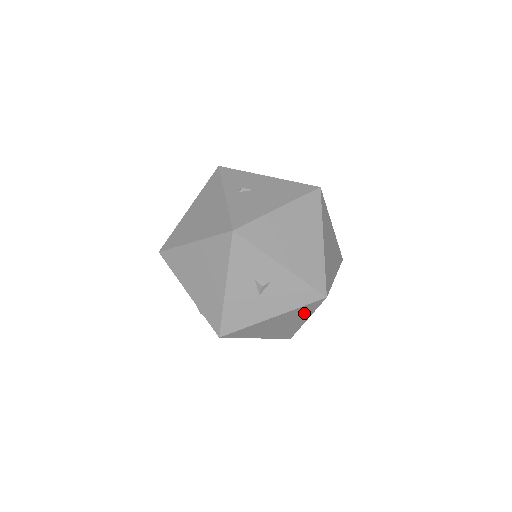
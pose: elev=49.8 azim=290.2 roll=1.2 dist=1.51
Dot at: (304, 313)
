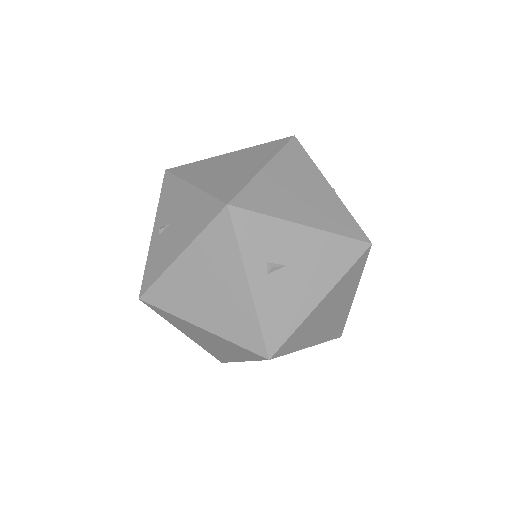
Dot at: occluded
